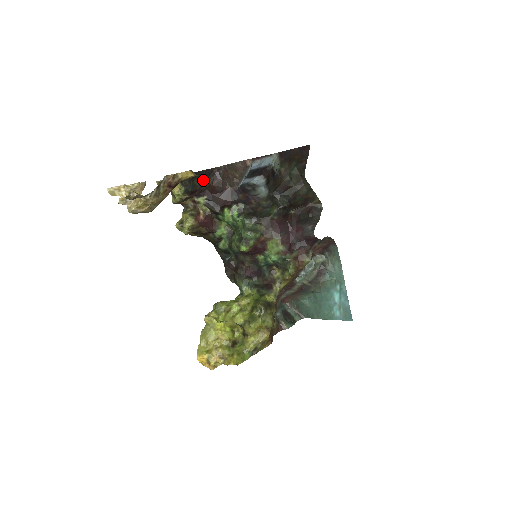
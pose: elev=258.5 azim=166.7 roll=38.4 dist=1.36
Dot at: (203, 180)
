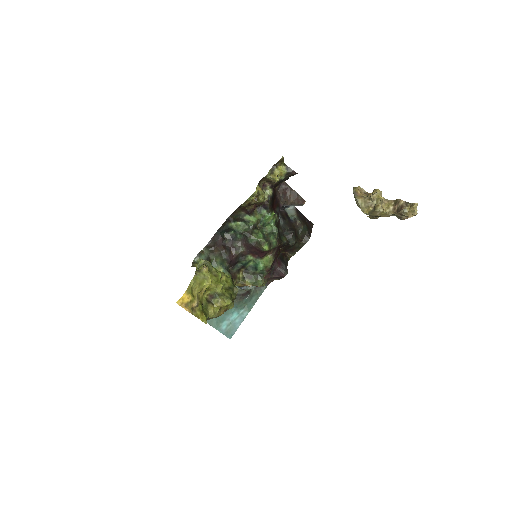
Dot at: occluded
